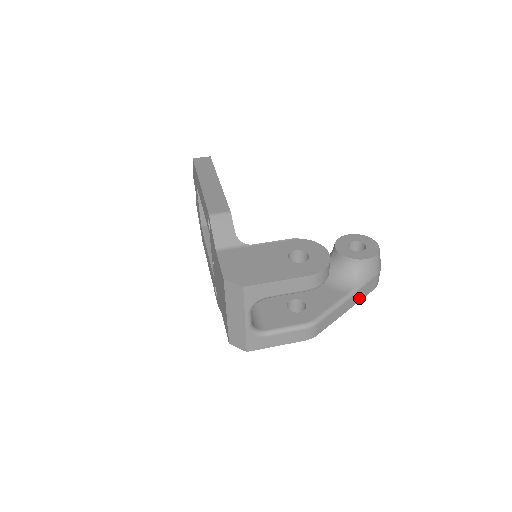
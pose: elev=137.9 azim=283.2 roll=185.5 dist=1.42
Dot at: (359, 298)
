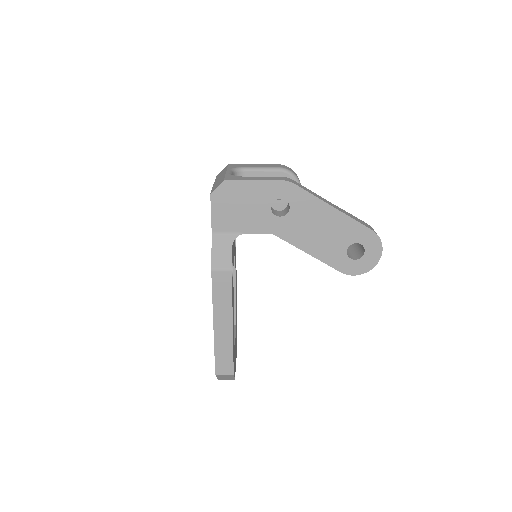
Dot at: (349, 216)
